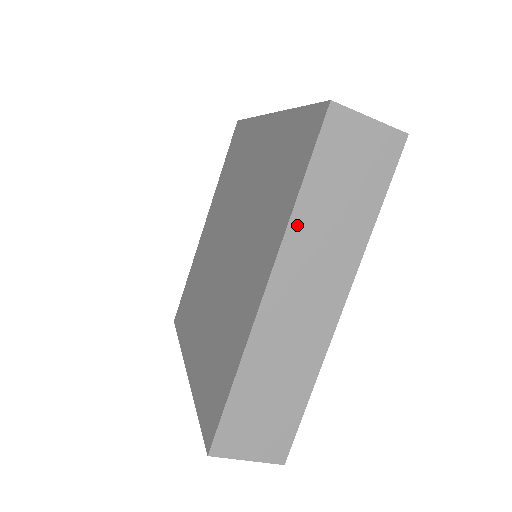
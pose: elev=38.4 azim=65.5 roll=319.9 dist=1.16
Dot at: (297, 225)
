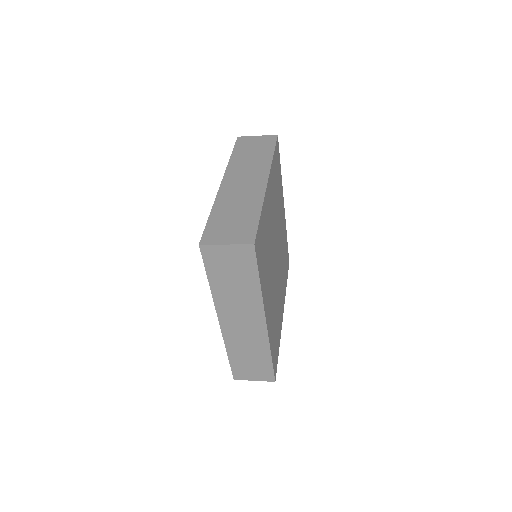
Dot at: (217, 296)
